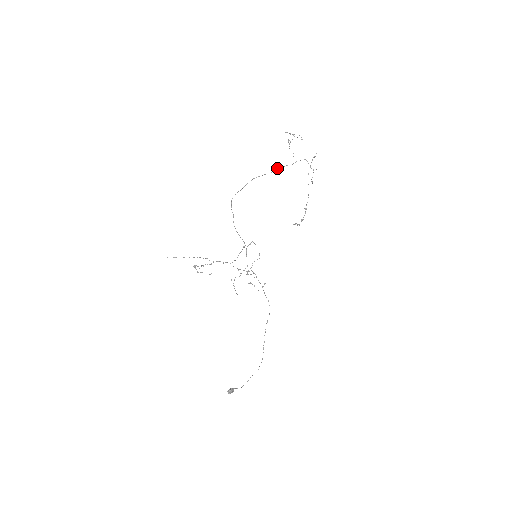
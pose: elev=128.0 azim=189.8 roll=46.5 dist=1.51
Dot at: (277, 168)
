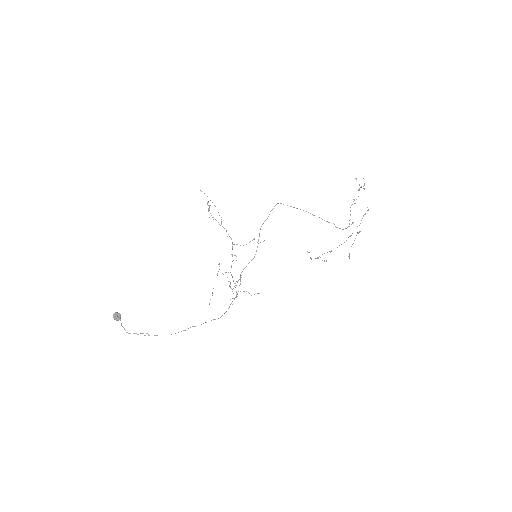
Dot at: occluded
